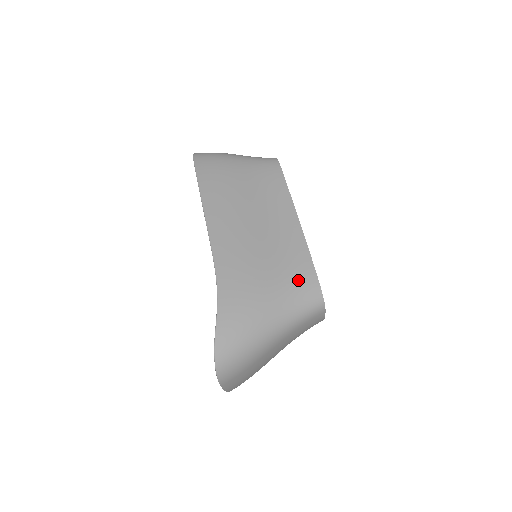
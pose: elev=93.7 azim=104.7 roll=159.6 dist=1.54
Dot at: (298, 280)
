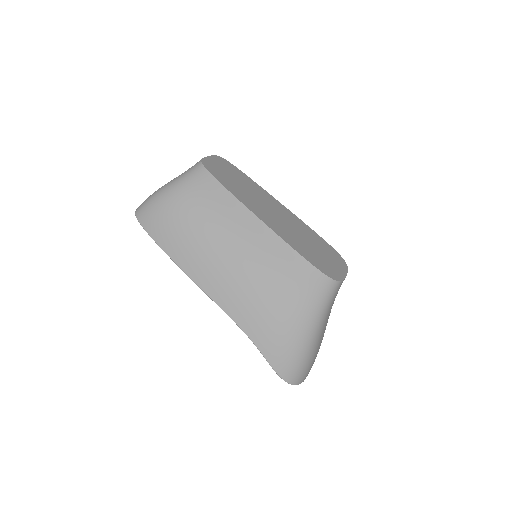
Dot at: (303, 283)
